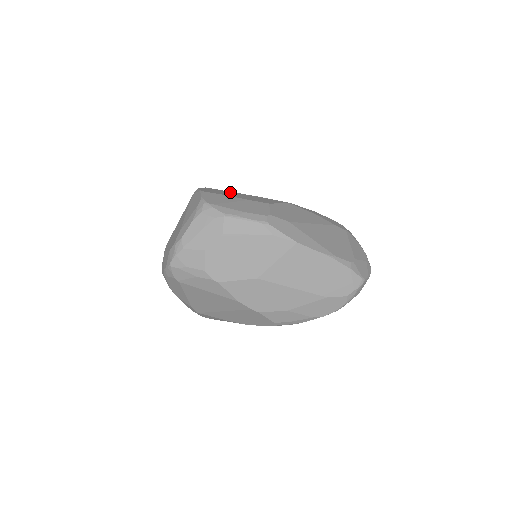
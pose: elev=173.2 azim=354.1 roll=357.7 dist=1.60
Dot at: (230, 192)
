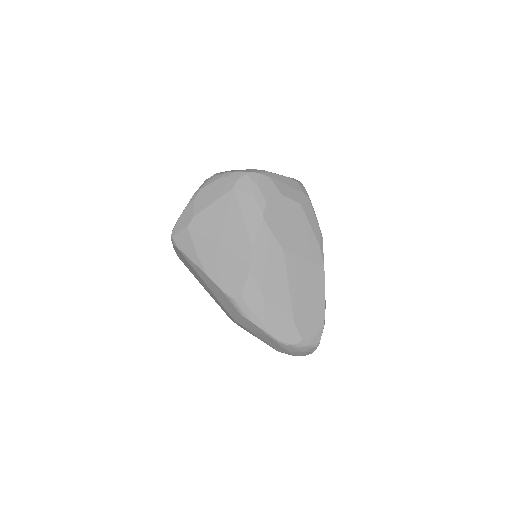
Dot at: occluded
